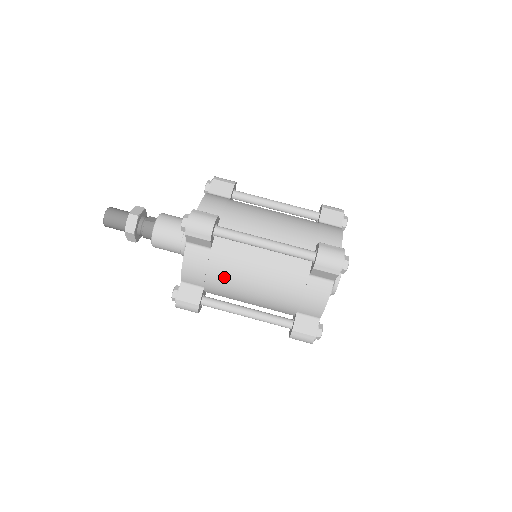
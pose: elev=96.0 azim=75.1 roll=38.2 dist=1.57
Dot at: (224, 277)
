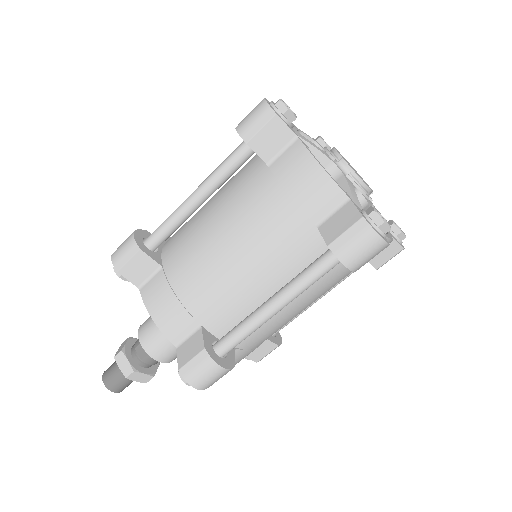
Dot at: (273, 333)
